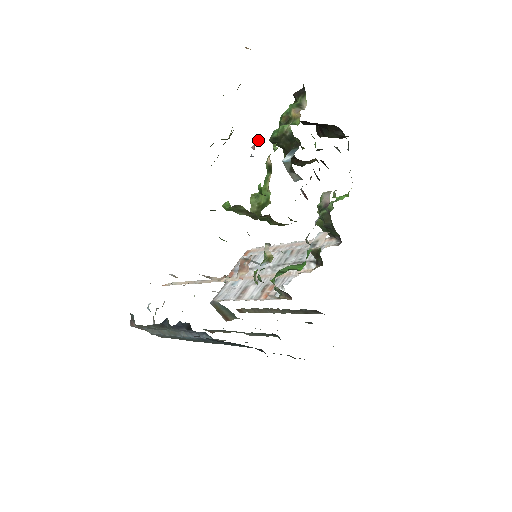
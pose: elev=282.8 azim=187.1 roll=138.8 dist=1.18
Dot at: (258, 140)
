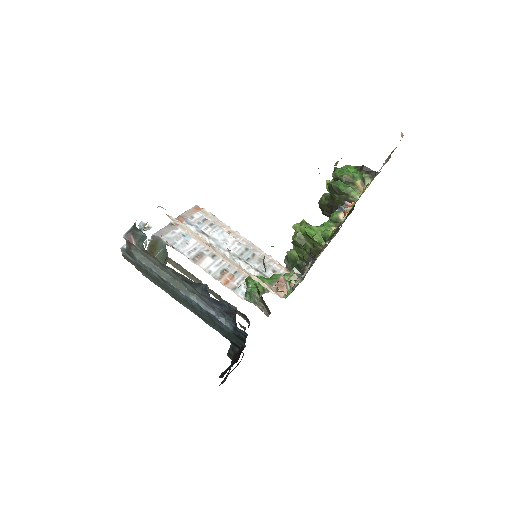
Dot at: (354, 202)
